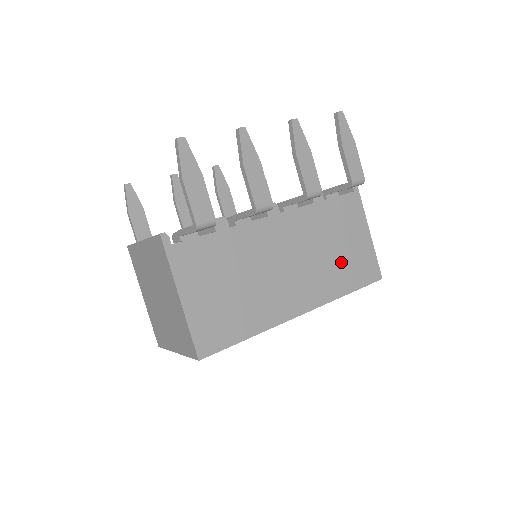
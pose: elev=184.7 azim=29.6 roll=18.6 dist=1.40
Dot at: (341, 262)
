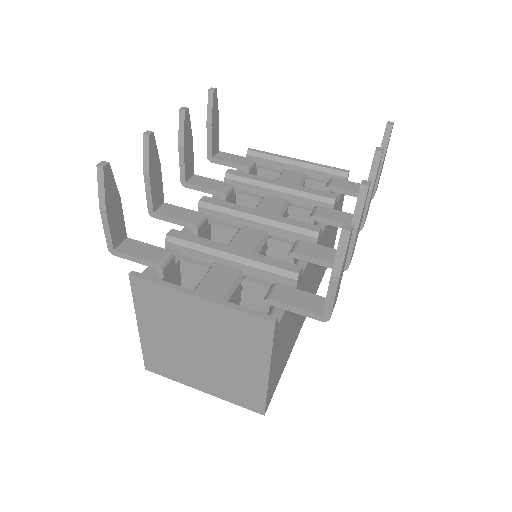
Dot at: occluded
